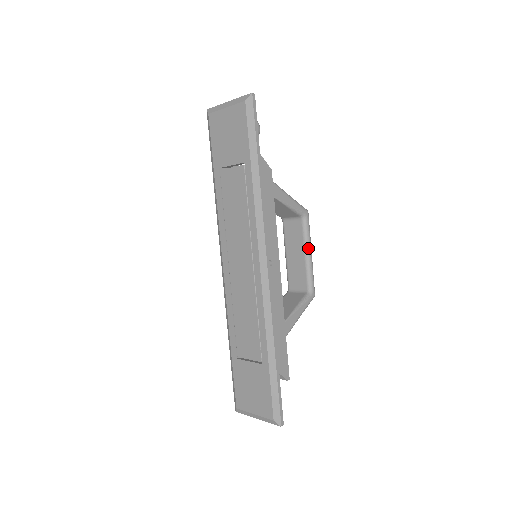
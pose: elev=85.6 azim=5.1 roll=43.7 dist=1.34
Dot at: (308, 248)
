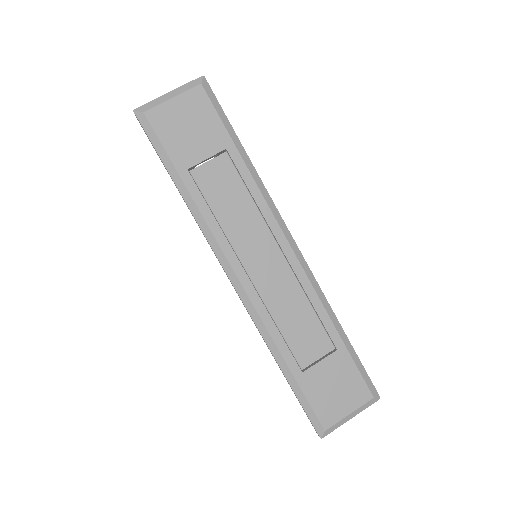
Dot at: occluded
